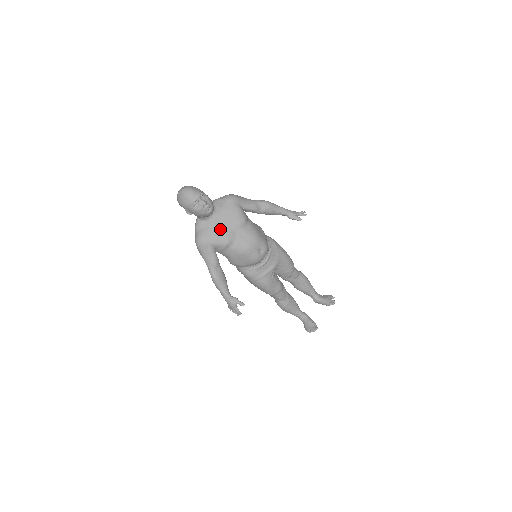
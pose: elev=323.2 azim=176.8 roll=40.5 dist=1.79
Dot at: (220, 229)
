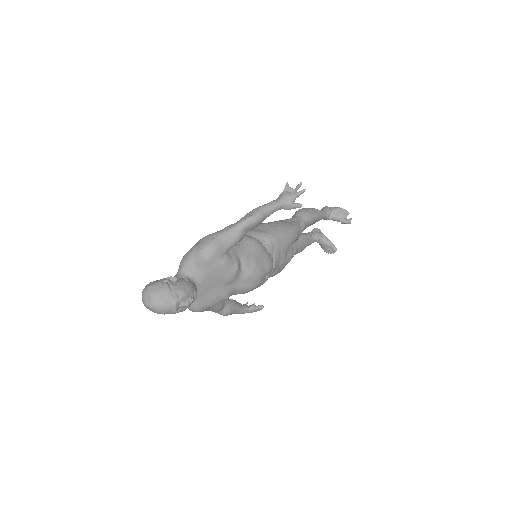
Dot at: (213, 293)
